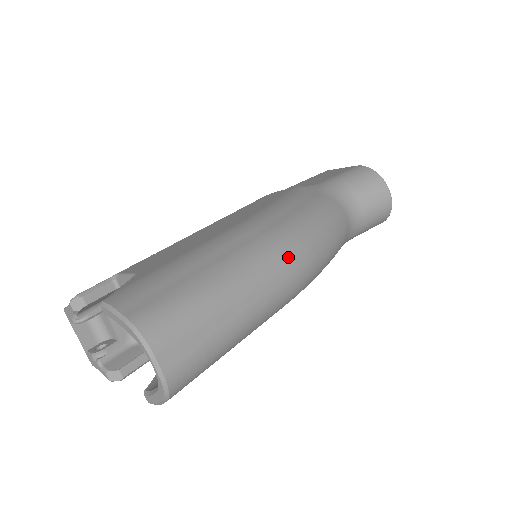
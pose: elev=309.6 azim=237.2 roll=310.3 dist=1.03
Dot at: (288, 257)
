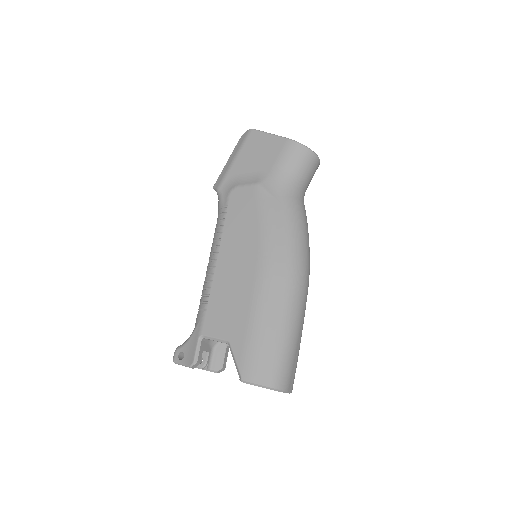
Dot at: (304, 283)
